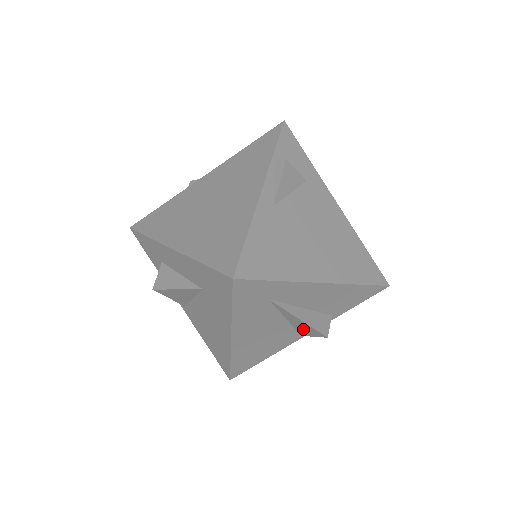
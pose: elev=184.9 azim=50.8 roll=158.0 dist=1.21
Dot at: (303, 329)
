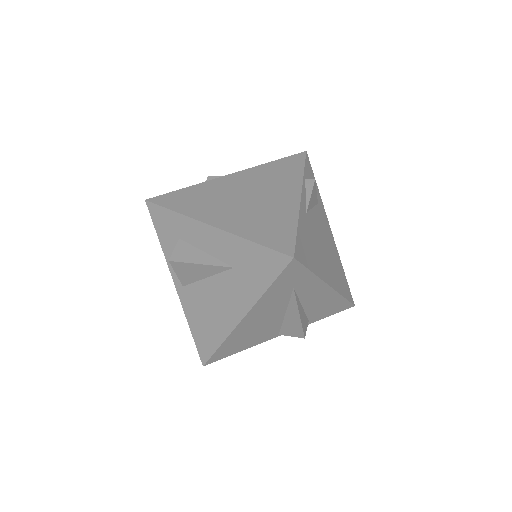
Dot at: (290, 326)
